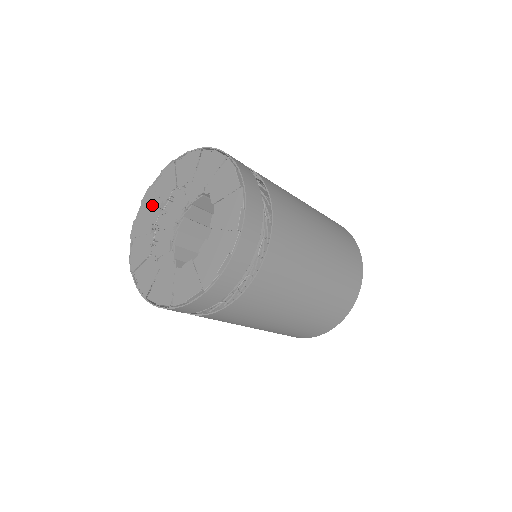
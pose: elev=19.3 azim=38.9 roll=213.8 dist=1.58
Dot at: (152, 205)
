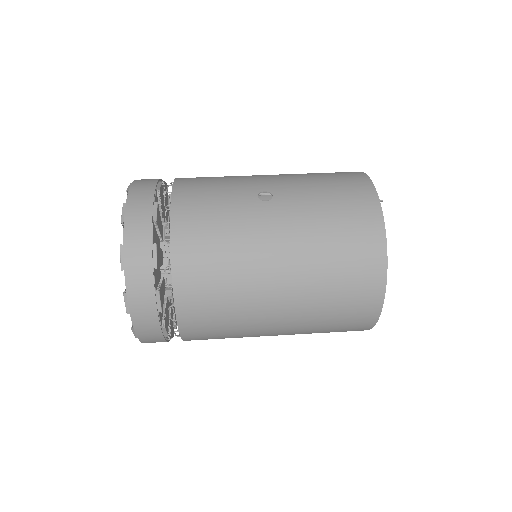
Dot at: occluded
